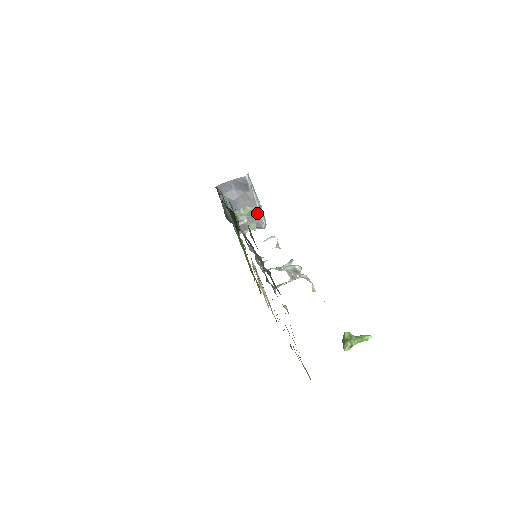
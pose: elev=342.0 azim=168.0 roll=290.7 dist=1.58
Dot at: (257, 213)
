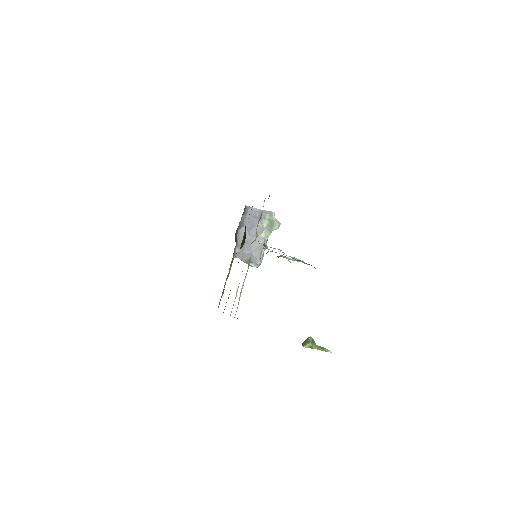
Dot at: (277, 226)
